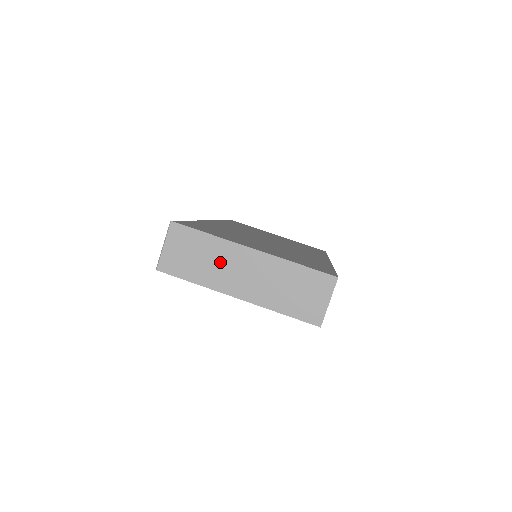
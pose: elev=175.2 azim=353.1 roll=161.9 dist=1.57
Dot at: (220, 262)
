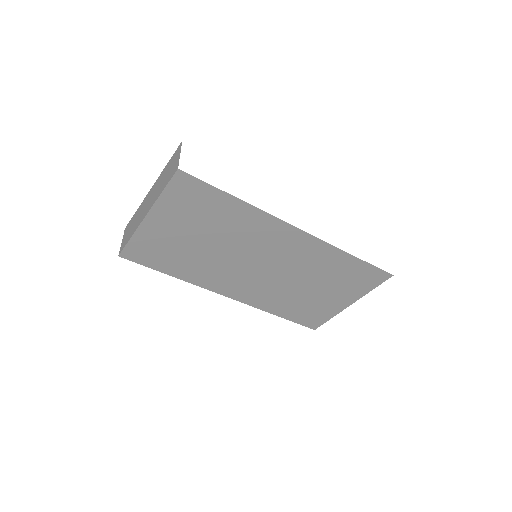
Dot at: (140, 214)
